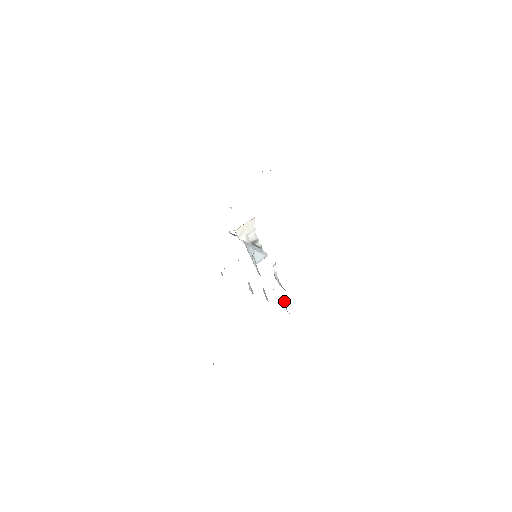
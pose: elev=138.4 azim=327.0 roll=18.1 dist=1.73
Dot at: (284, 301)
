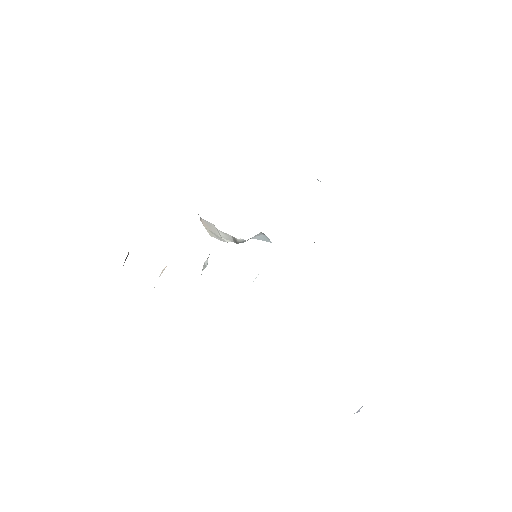
Dot at: occluded
